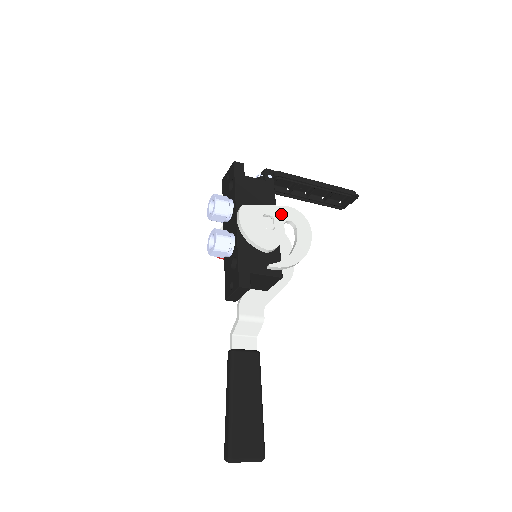
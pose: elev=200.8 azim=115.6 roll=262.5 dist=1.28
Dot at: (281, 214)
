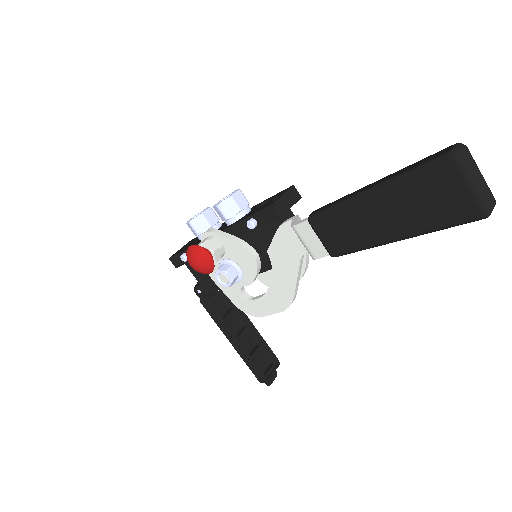
Dot at: occluded
